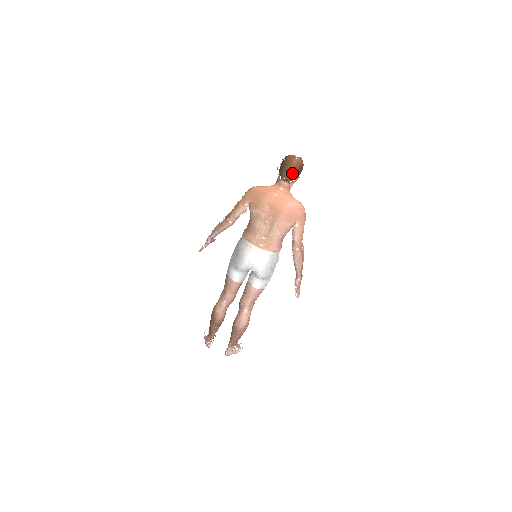
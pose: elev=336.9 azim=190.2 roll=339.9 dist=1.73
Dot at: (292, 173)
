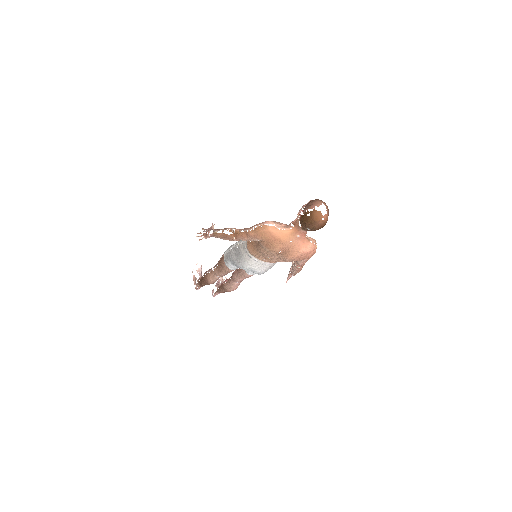
Dot at: (314, 230)
